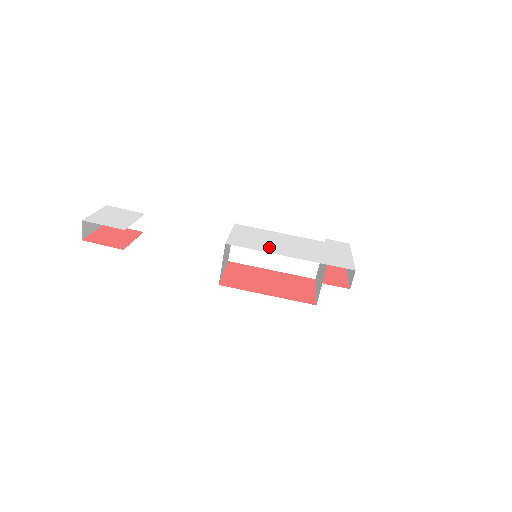
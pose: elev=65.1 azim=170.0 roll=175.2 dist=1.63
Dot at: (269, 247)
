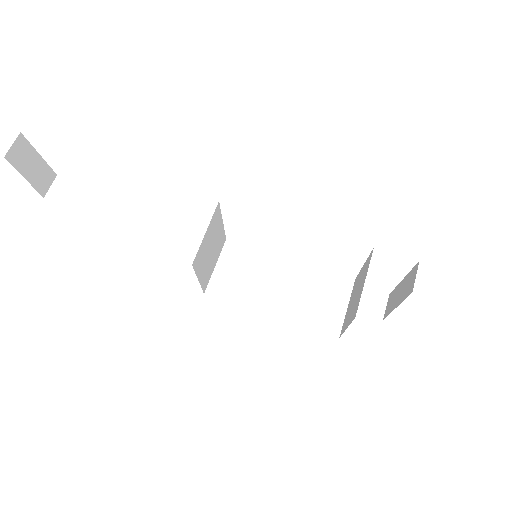
Dot at: occluded
